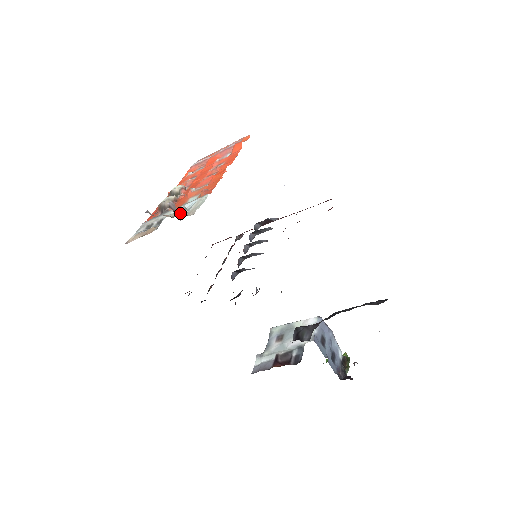
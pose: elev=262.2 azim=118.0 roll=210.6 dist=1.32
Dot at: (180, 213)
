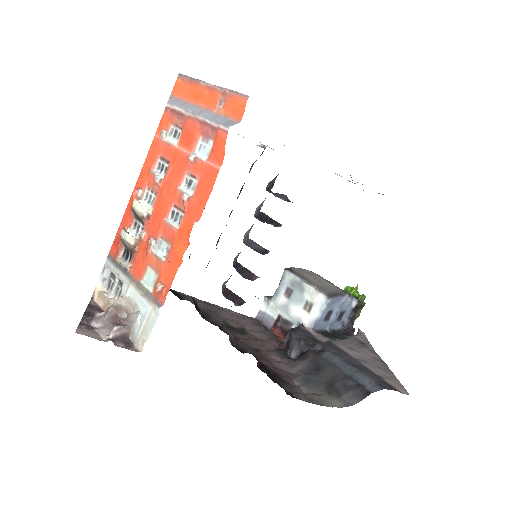
Dot at: (131, 327)
